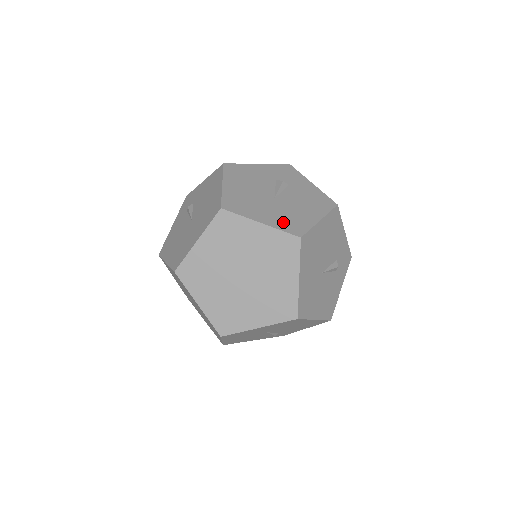
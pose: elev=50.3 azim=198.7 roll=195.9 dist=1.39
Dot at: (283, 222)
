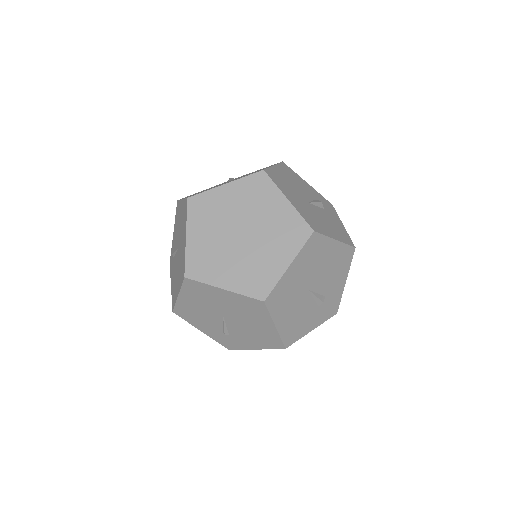
Dot at: (306, 214)
